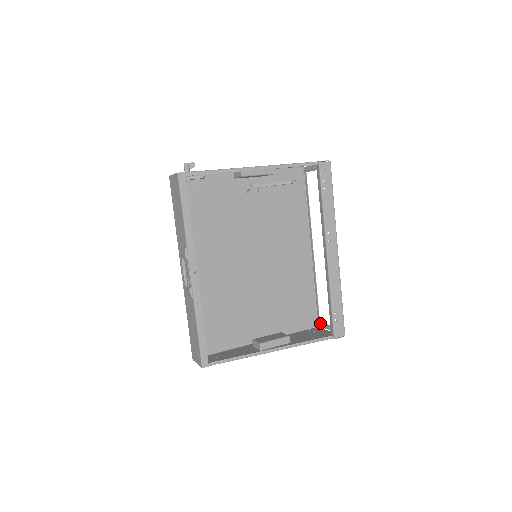
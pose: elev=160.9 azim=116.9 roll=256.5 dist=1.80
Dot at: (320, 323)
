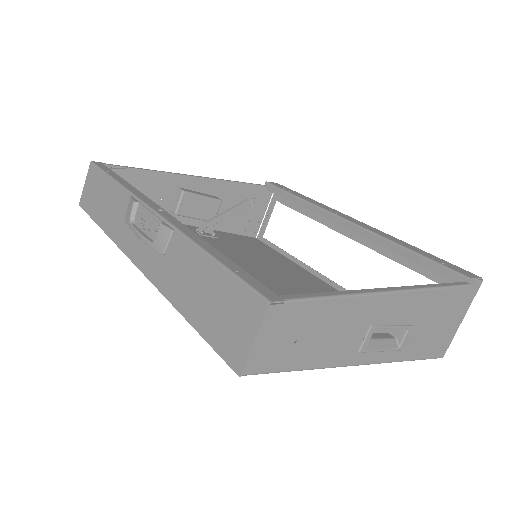
Dot at: occluded
